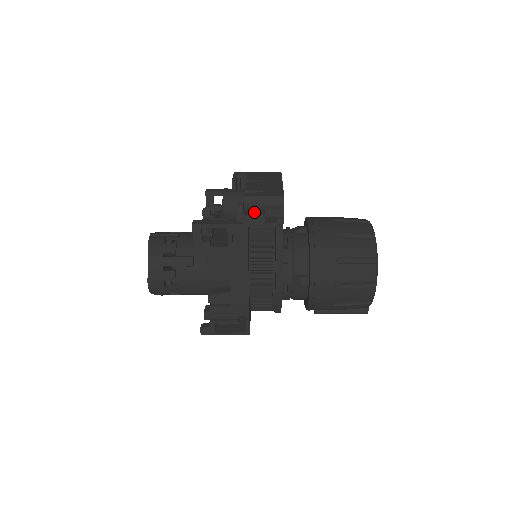
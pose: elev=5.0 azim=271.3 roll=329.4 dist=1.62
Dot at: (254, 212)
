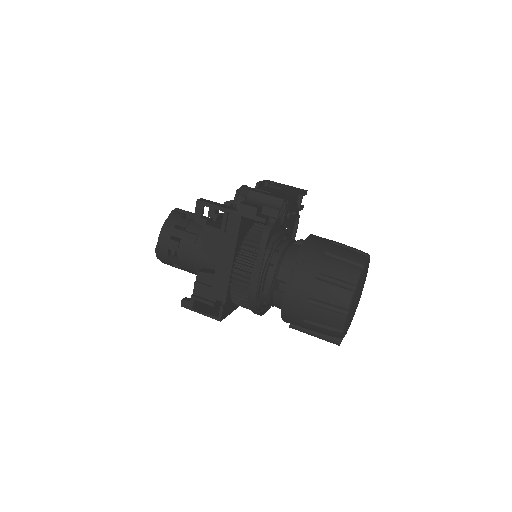
Dot at: (250, 204)
